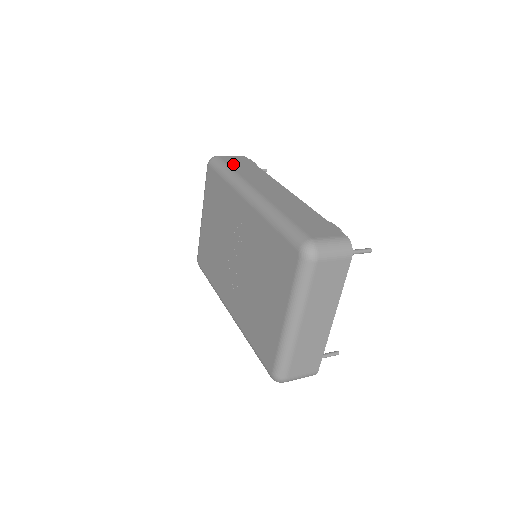
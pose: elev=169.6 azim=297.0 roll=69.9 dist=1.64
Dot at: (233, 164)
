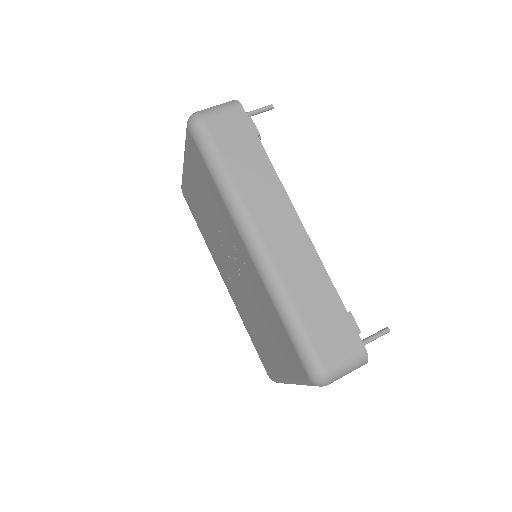
Dot at: (226, 148)
